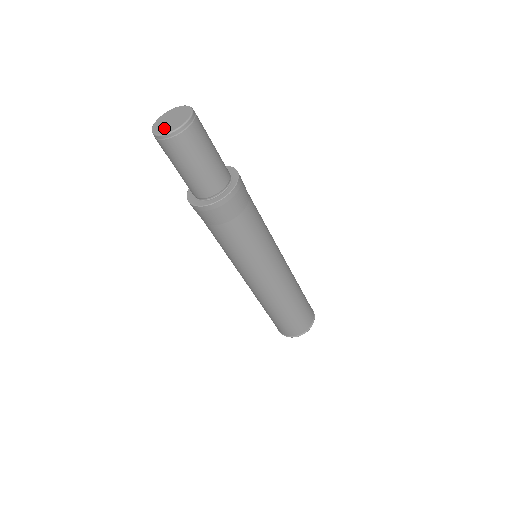
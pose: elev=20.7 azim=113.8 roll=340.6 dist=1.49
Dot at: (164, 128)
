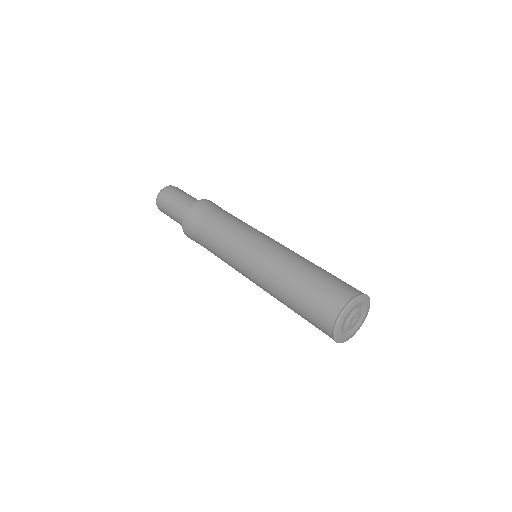
Dot at: occluded
